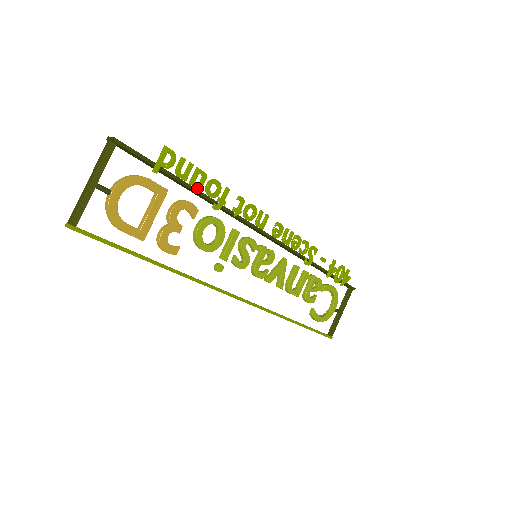
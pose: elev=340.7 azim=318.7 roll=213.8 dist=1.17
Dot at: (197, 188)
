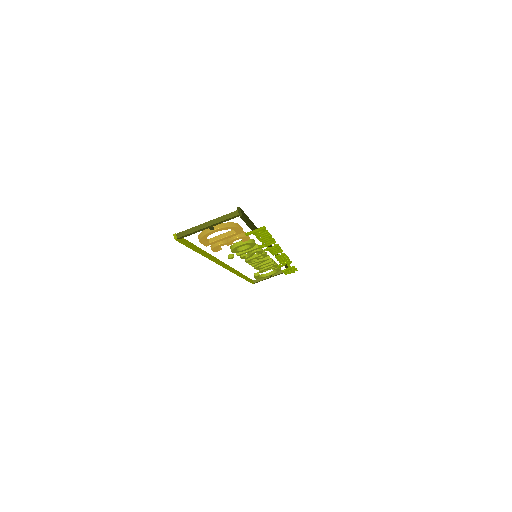
Dot at: (260, 241)
